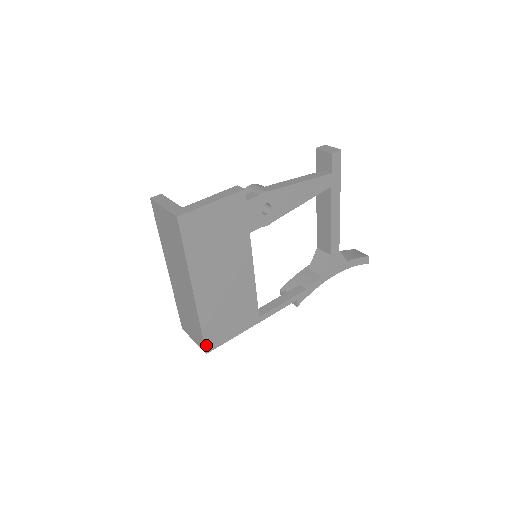
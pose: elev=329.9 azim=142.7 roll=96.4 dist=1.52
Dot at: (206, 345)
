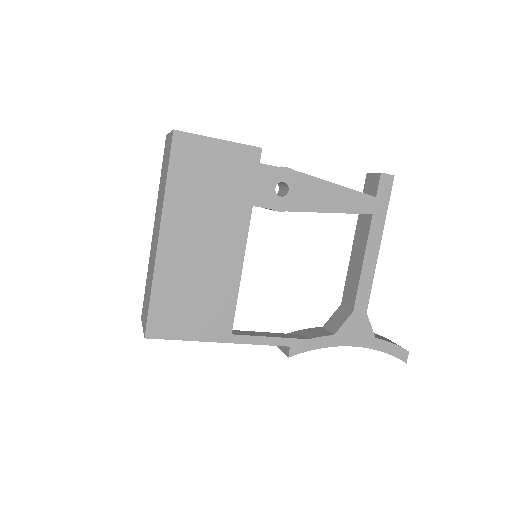
Dot at: (149, 324)
